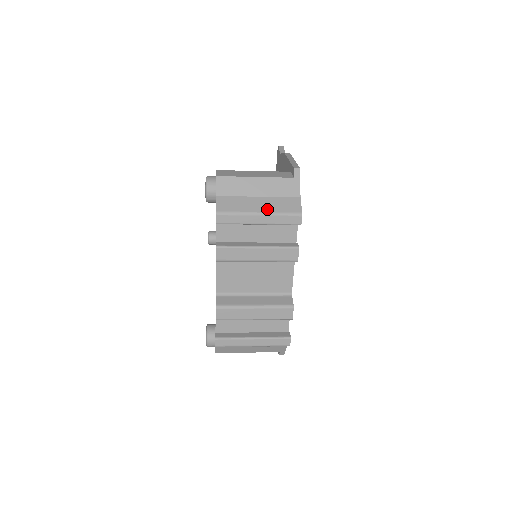
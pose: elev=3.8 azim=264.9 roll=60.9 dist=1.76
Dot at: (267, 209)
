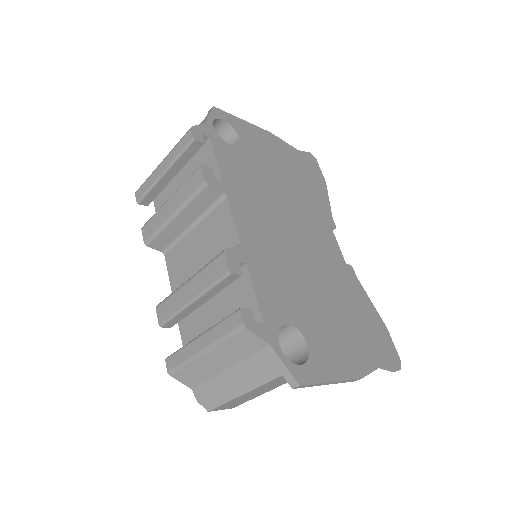
Dot at: occluded
